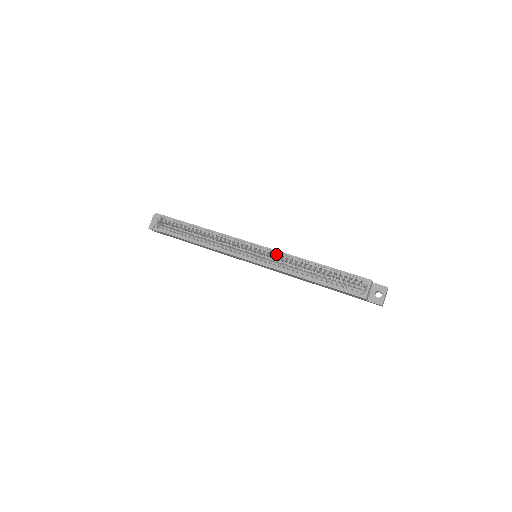
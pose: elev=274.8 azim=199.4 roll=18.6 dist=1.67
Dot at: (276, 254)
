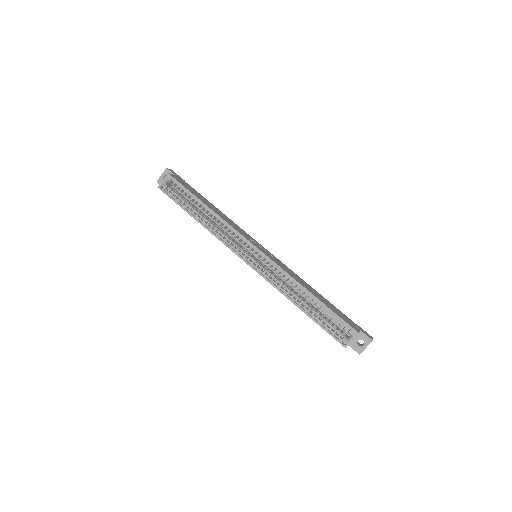
Dot at: (275, 267)
